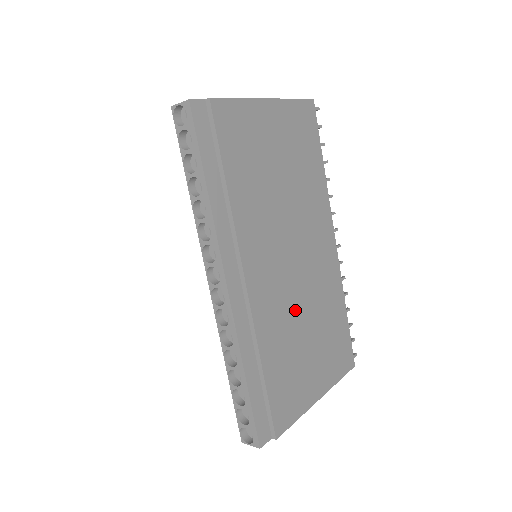
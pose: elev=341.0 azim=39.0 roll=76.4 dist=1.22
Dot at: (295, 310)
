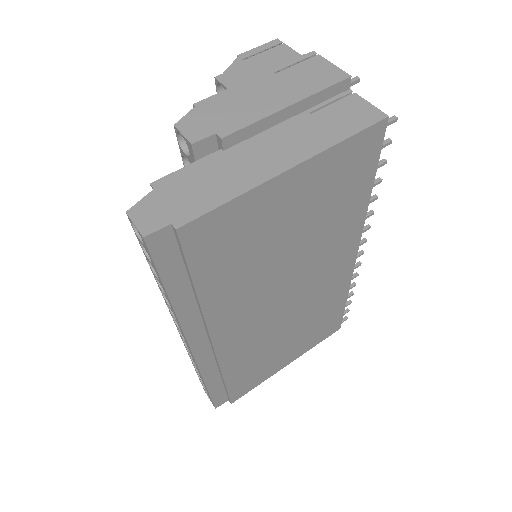
Dot at: (275, 332)
